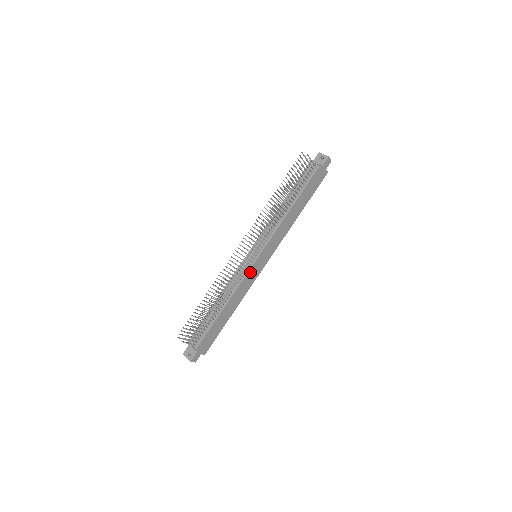
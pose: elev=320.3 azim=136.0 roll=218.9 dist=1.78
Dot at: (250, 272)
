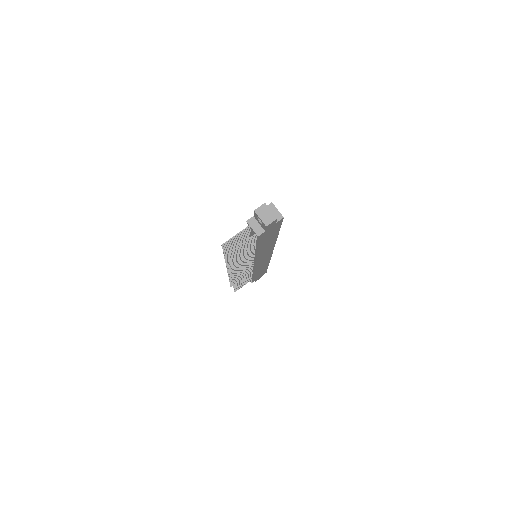
Dot at: (258, 266)
